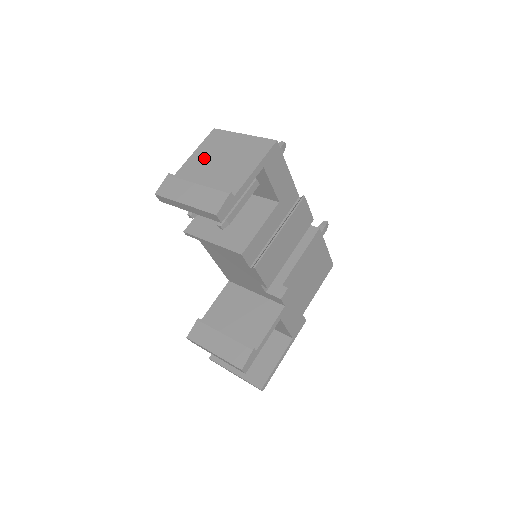
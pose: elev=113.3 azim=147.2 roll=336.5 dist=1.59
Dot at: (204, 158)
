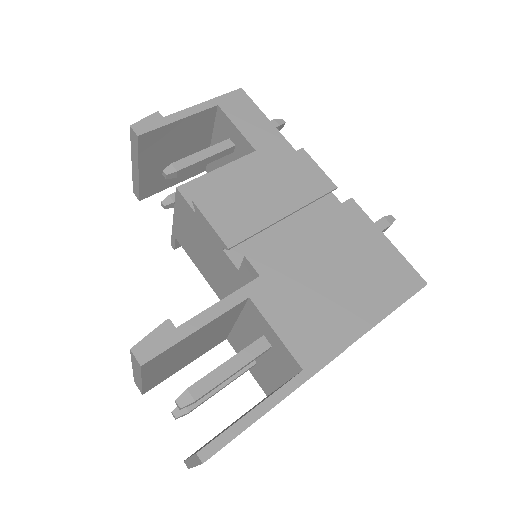
Dot at: occluded
